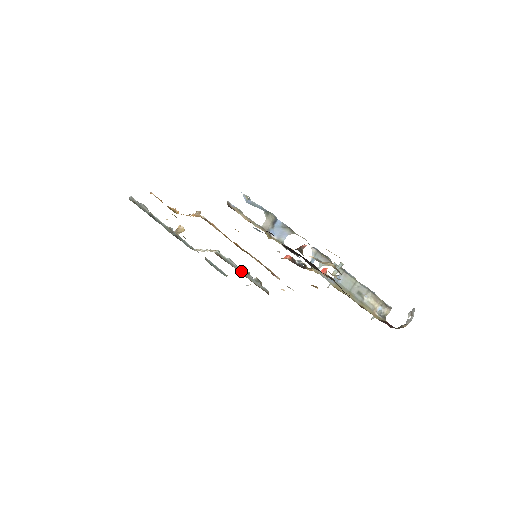
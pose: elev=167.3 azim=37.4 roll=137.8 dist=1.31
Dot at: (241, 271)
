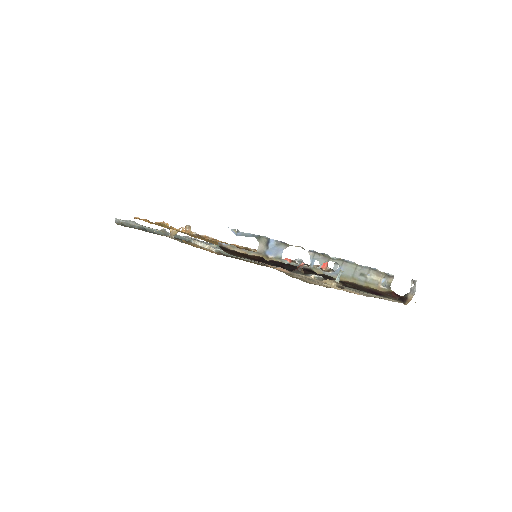
Dot at: occluded
